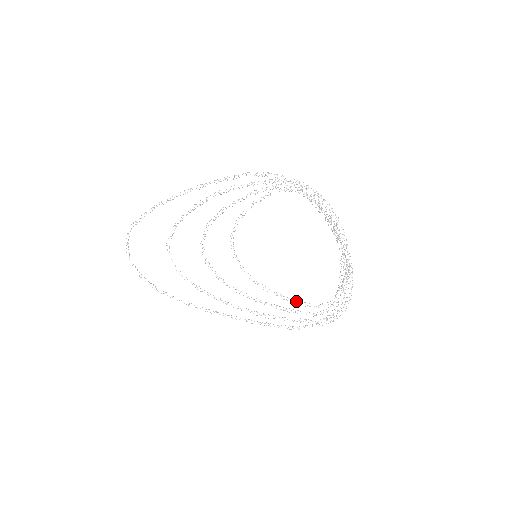
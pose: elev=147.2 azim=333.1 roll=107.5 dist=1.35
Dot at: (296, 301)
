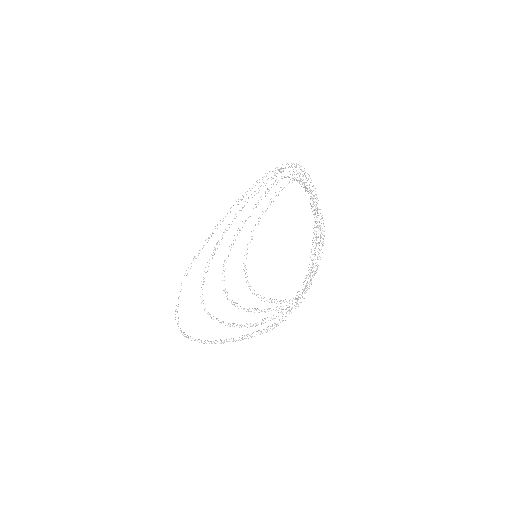
Dot at: occluded
